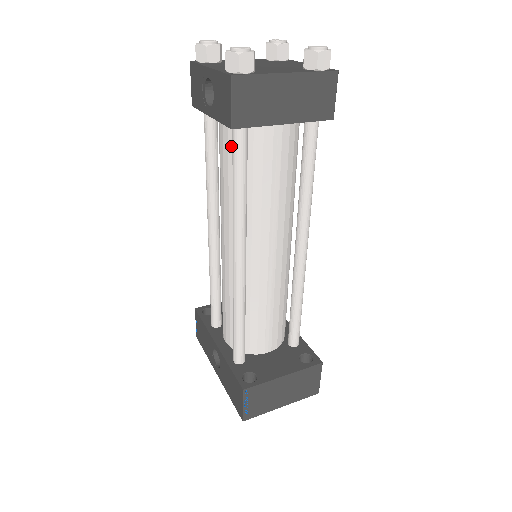
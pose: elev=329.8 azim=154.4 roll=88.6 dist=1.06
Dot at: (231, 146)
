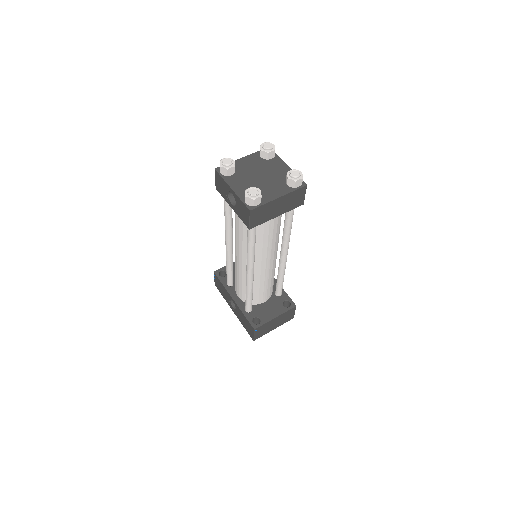
Dot at: occluded
